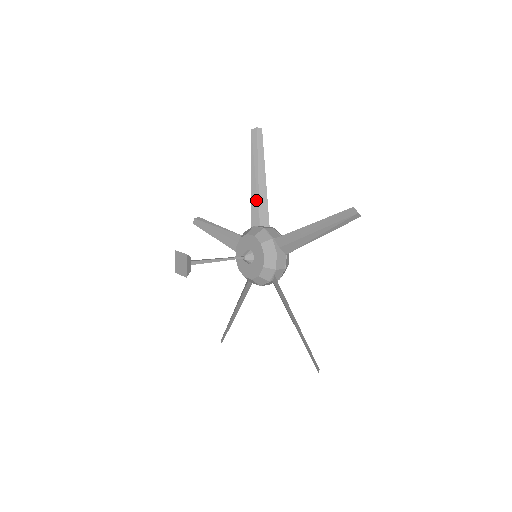
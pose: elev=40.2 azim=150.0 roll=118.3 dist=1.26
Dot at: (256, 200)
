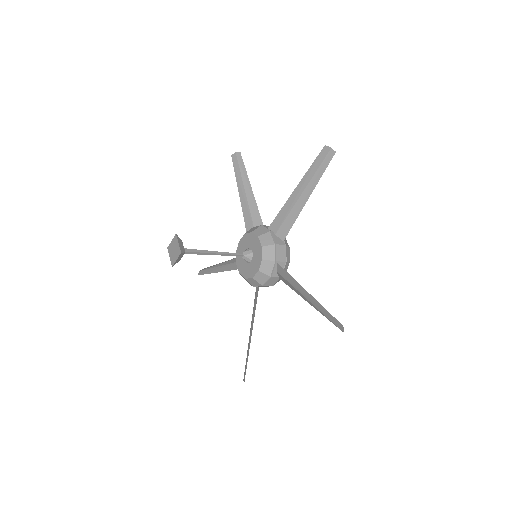
Dot at: (286, 211)
